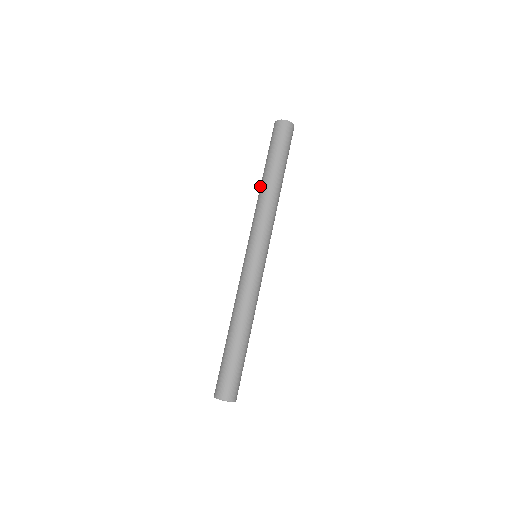
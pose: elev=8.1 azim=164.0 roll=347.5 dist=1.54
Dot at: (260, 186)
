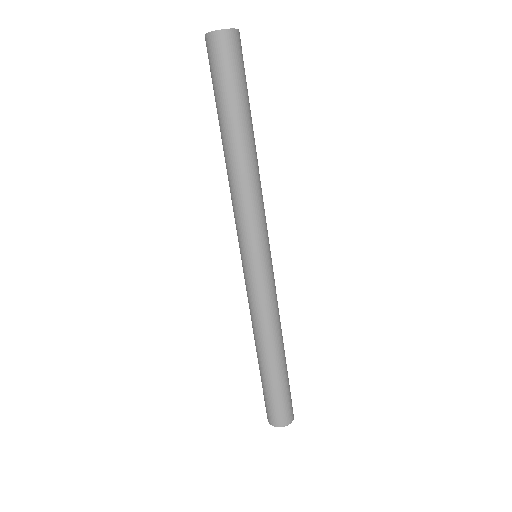
Dot at: occluded
